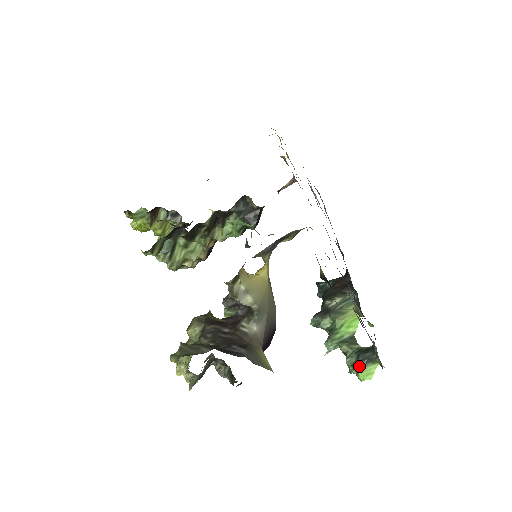
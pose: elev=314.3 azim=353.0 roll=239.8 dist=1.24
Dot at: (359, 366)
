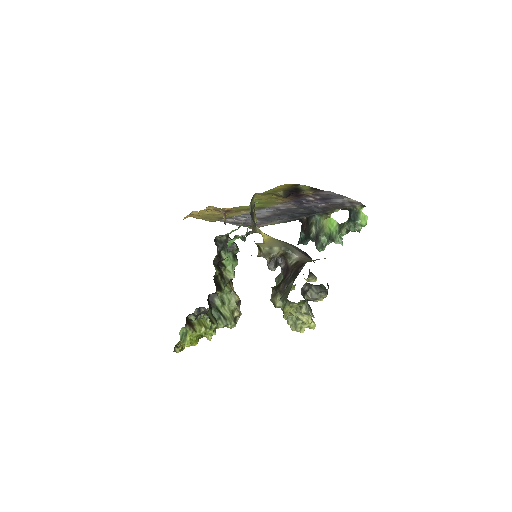
Dot at: (357, 221)
